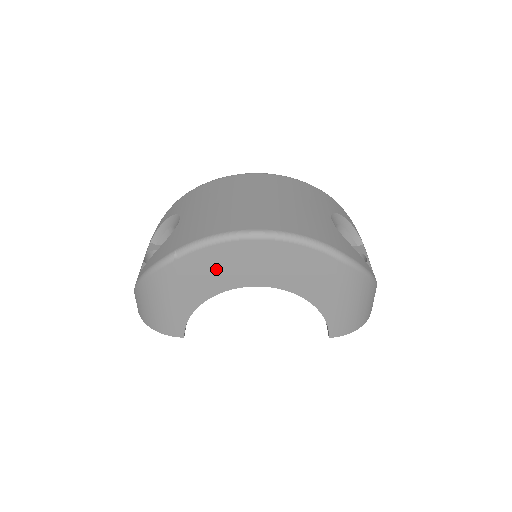
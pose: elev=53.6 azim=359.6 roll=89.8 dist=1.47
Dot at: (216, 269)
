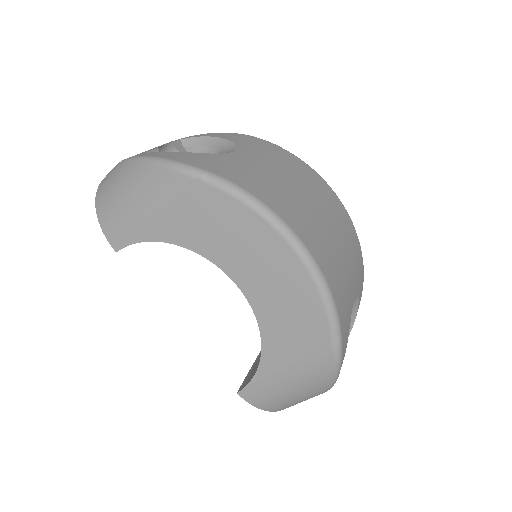
Dot at: (222, 230)
